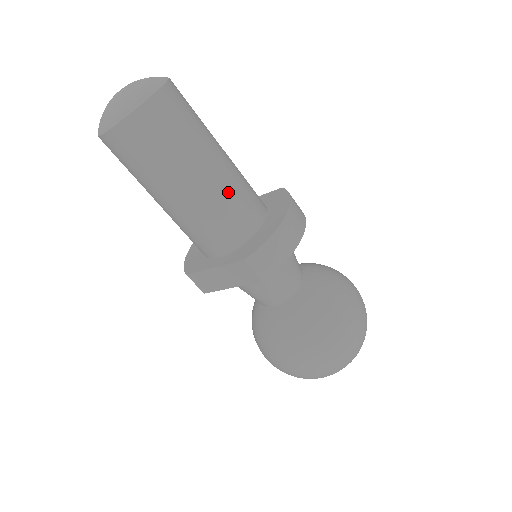
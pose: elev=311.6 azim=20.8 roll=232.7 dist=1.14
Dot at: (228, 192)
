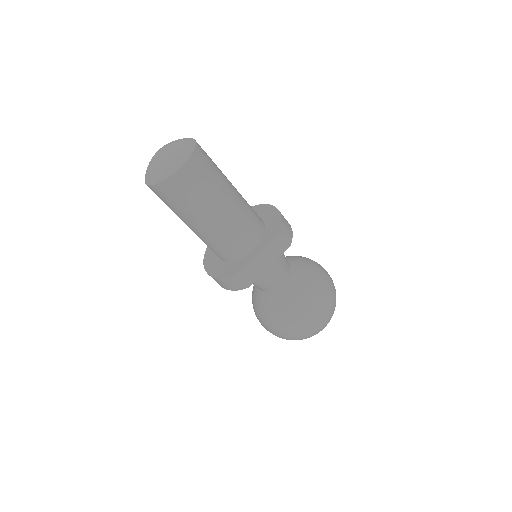
Dot at: (244, 200)
